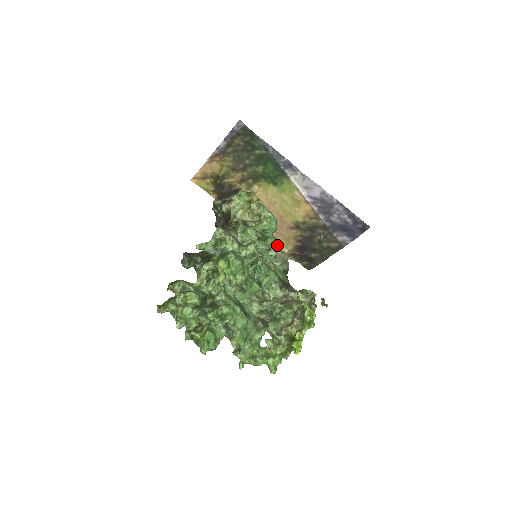
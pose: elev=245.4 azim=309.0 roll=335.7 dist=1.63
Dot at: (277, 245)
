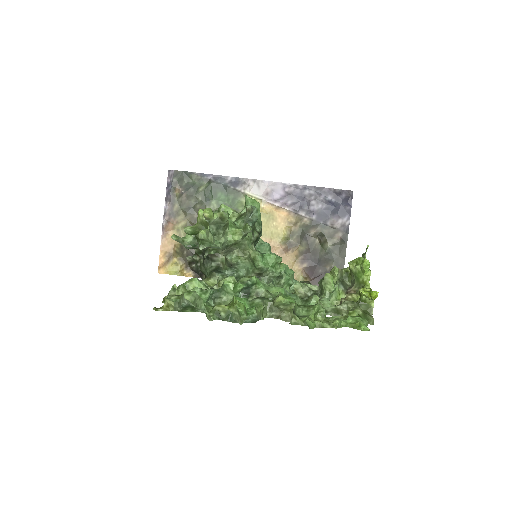
Dot at: occluded
